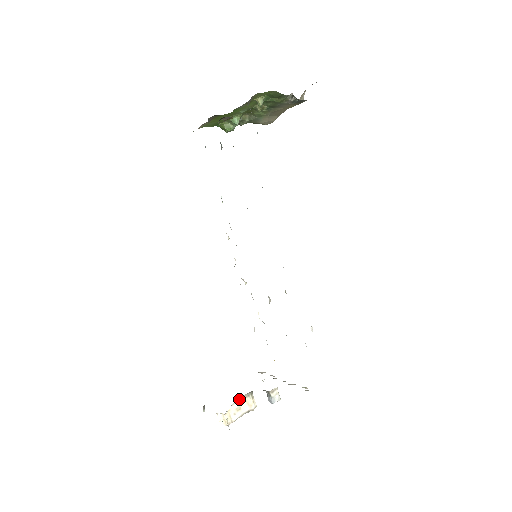
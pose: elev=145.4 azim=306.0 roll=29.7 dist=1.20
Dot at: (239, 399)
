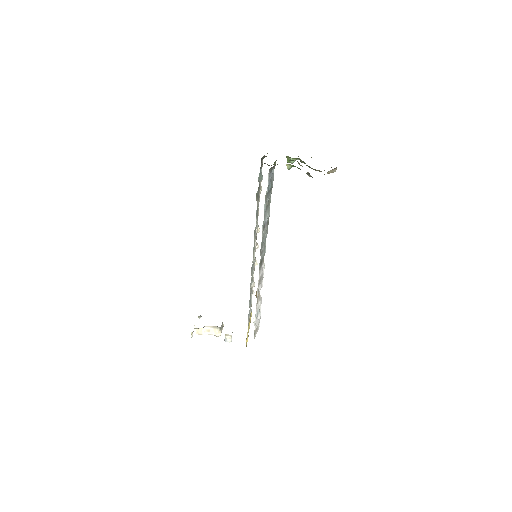
Dot at: (211, 326)
